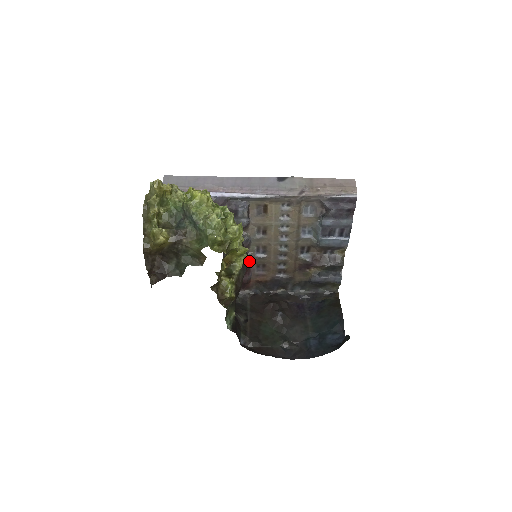
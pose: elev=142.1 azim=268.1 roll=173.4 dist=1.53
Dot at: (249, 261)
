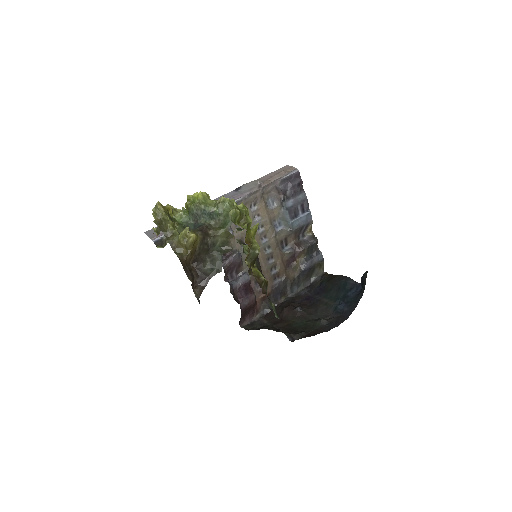
Dot at: (248, 276)
